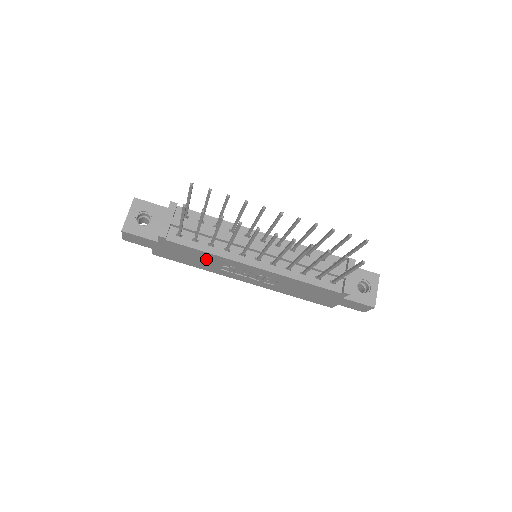
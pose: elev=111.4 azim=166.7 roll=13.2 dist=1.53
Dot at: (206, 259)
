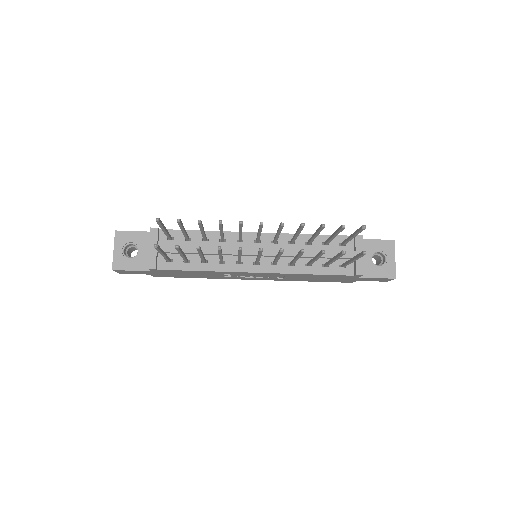
Dot at: (205, 274)
